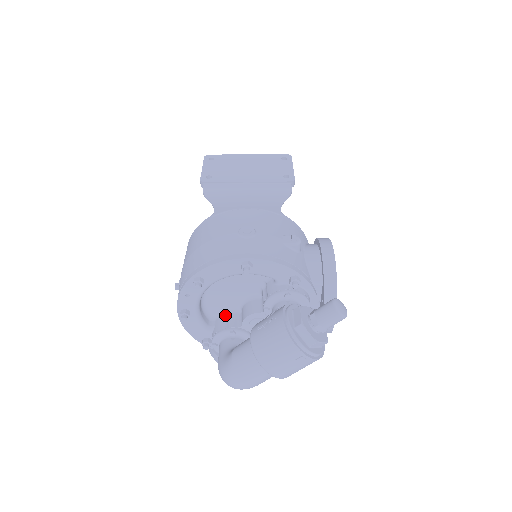
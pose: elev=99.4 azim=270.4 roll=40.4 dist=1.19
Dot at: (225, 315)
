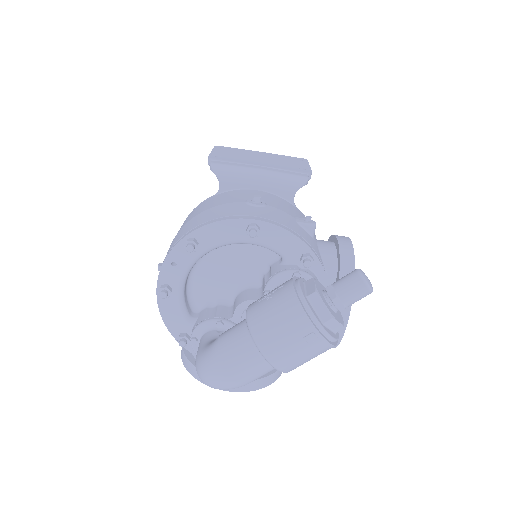
Dot at: (213, 307)
